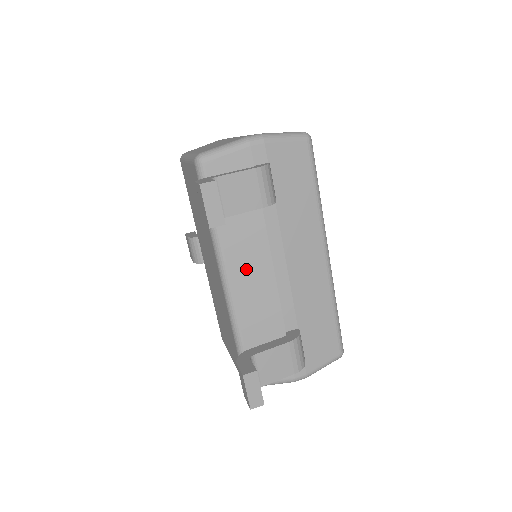
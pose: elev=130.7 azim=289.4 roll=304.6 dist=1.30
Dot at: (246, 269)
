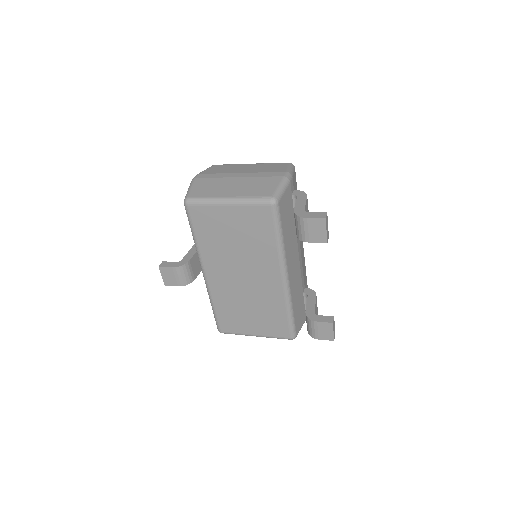
Dot at: (292, 264)
